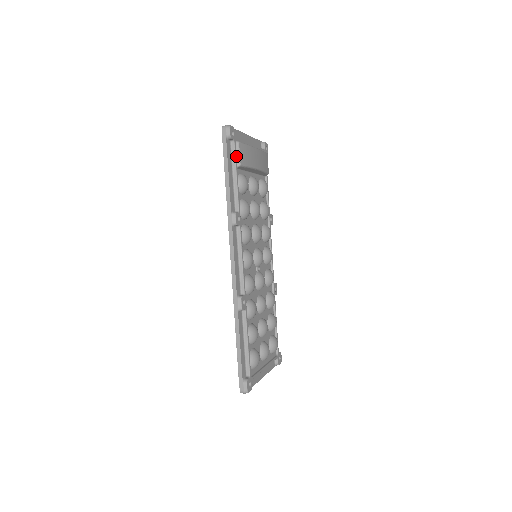
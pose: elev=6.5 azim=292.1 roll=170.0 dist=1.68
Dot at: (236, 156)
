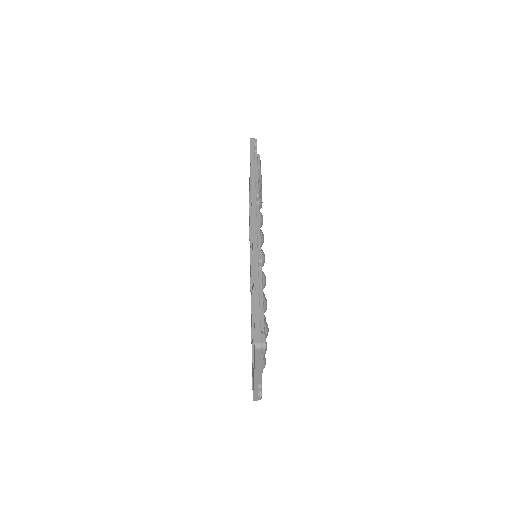
Dot at: (257, 161)
